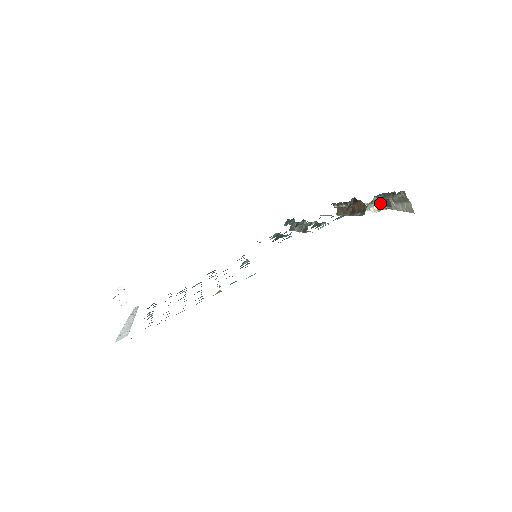
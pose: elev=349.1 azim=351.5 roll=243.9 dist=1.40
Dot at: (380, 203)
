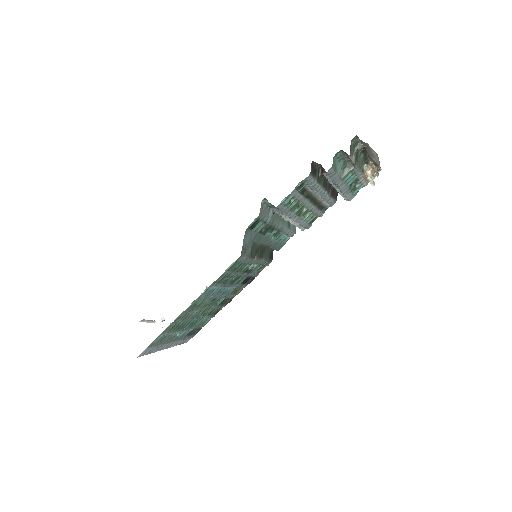
Dot at: occluded
